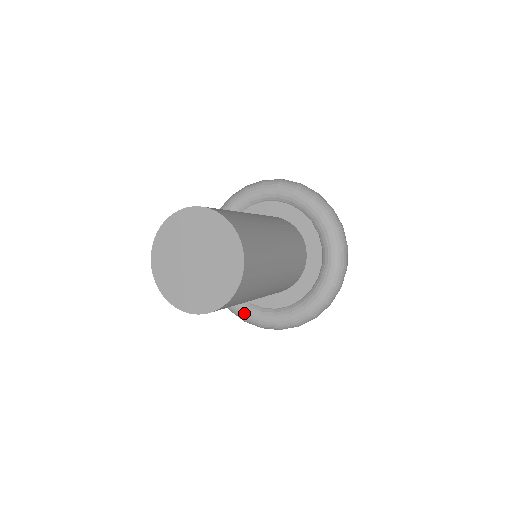
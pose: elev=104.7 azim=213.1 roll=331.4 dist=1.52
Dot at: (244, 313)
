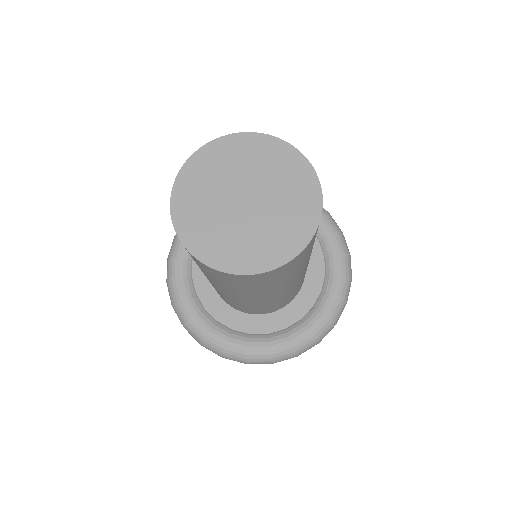
Dot at: (291, 342)
